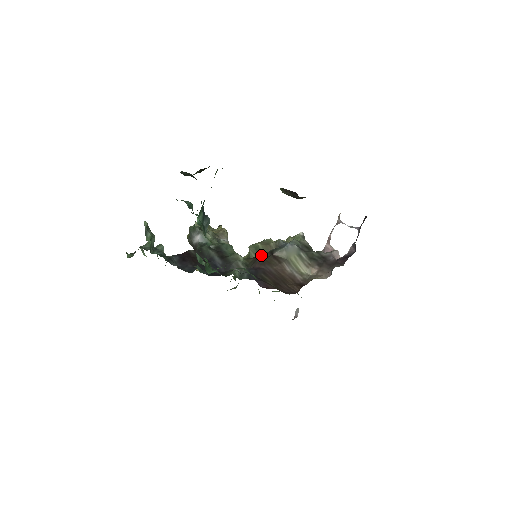
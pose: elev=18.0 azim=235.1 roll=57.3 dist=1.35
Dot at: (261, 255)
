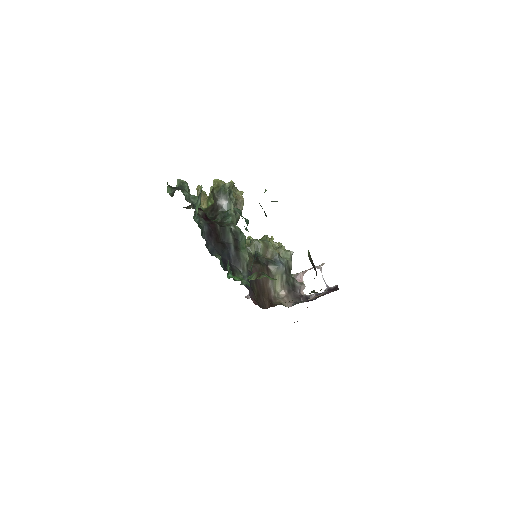
Dot at: (260, 258)
